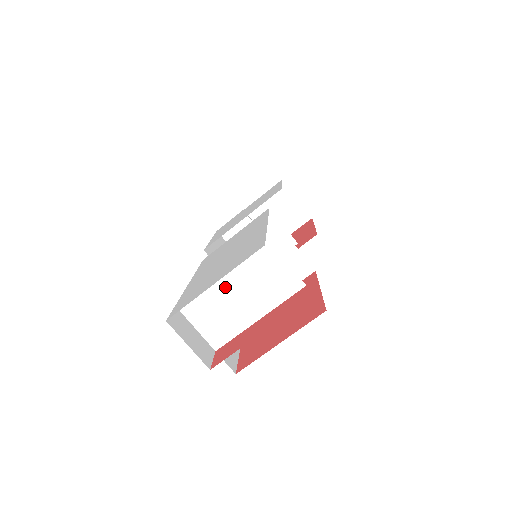
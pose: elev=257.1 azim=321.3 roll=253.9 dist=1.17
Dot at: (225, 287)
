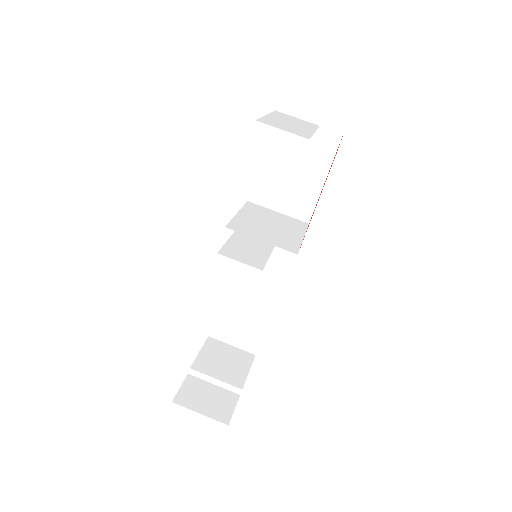
Dot at: (277, 120)
